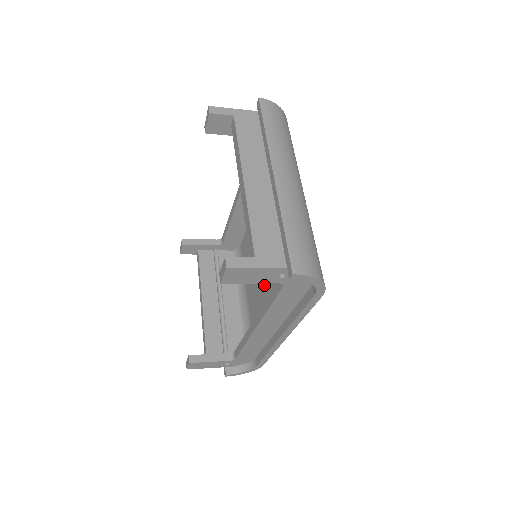
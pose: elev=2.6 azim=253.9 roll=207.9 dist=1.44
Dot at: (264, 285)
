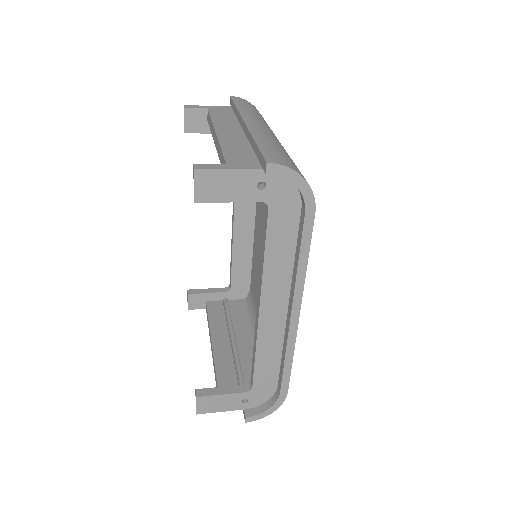
Dot at: occluded
